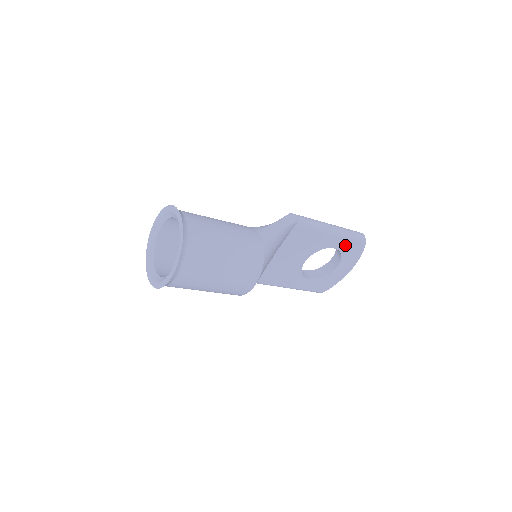
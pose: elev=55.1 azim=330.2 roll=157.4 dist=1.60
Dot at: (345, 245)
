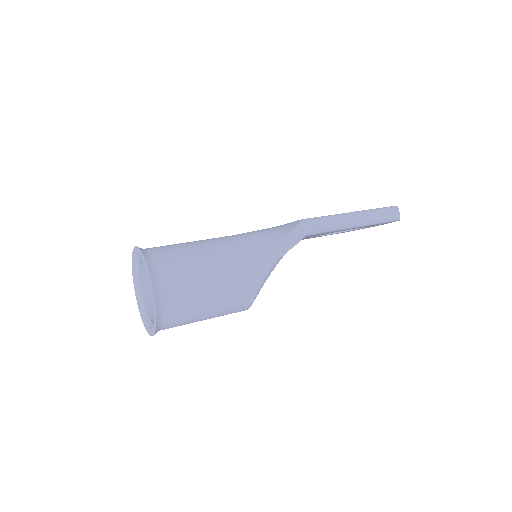
Dot at: (371, 225)
